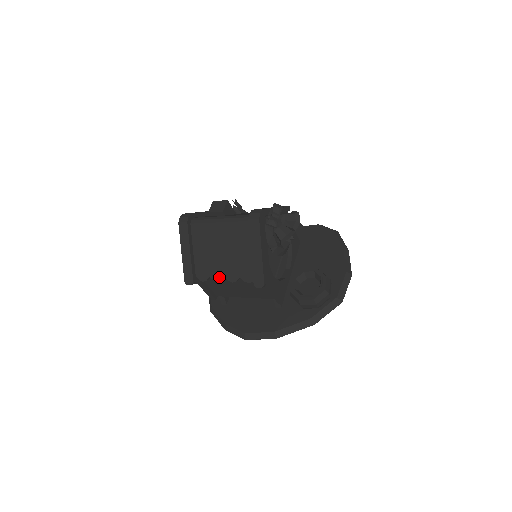
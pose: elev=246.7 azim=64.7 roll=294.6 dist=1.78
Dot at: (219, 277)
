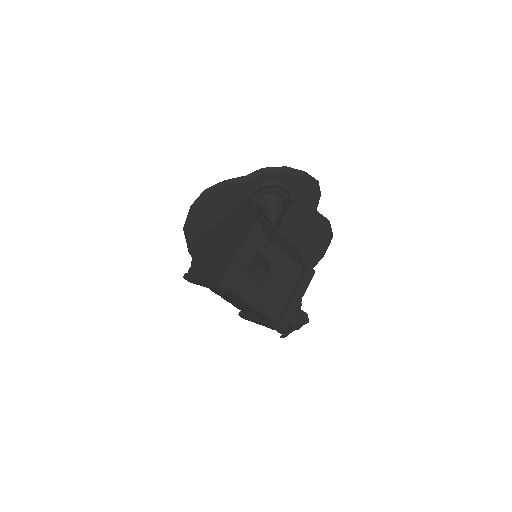
Dot at: (216, 293)
